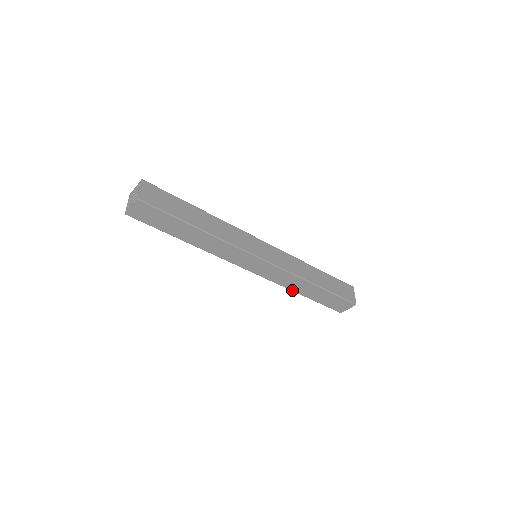
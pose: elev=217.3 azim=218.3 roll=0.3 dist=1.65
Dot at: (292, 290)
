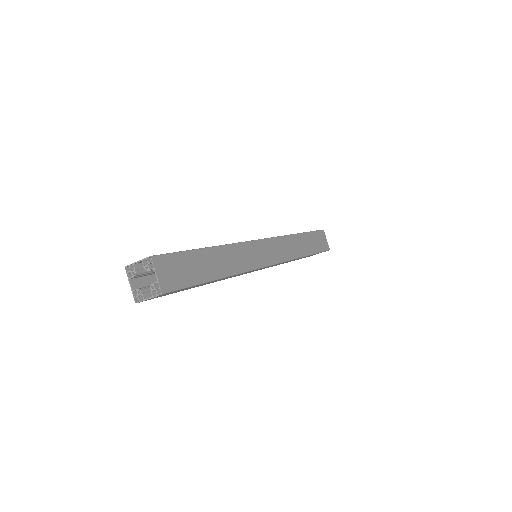
Dot at: occluded
